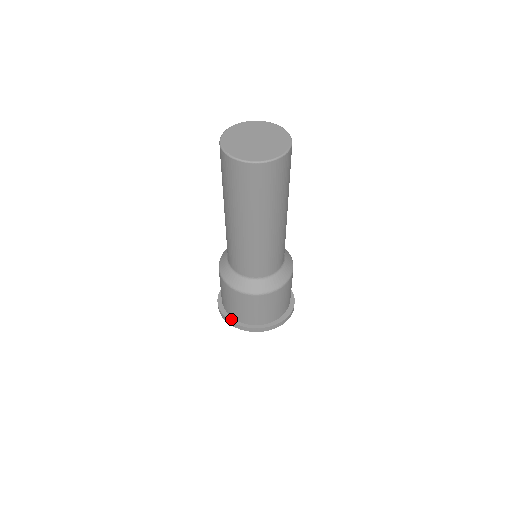
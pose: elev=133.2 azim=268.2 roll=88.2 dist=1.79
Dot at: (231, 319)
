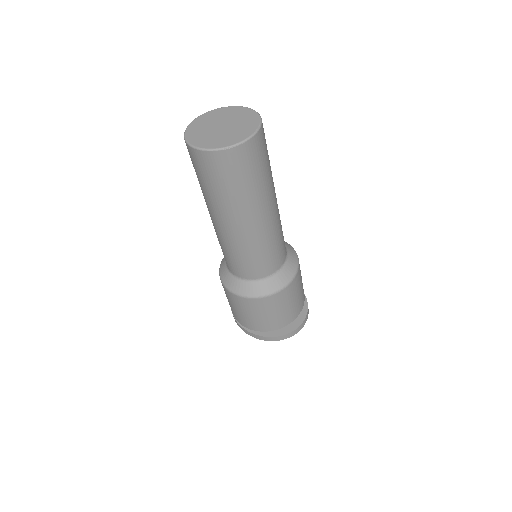
Dot at: occluded
